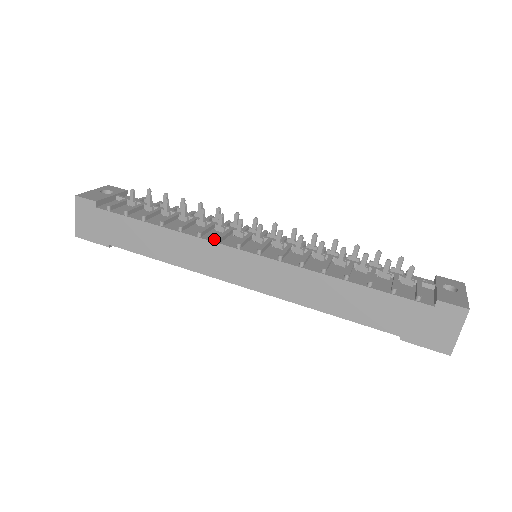
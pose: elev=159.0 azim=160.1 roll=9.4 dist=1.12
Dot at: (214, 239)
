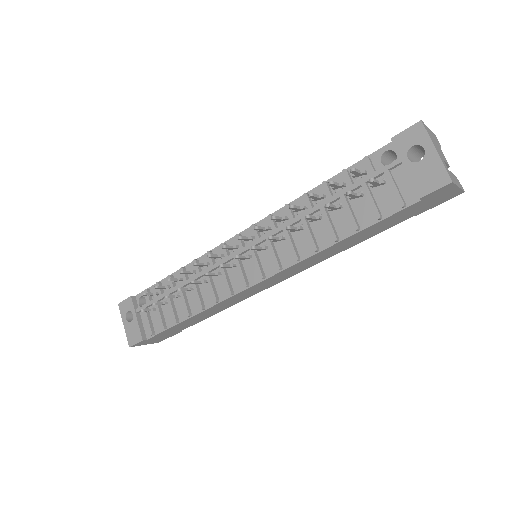
Dot at: (227, 293)
